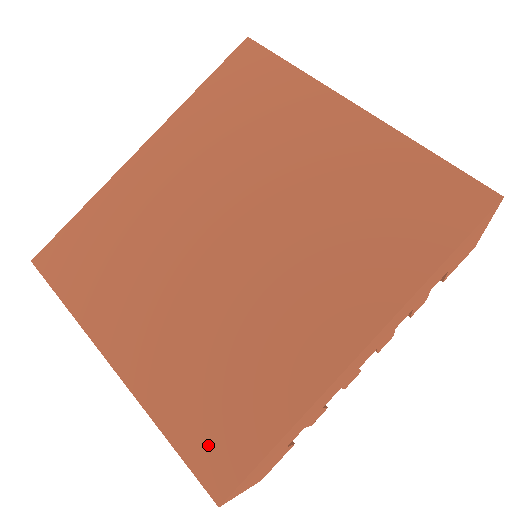
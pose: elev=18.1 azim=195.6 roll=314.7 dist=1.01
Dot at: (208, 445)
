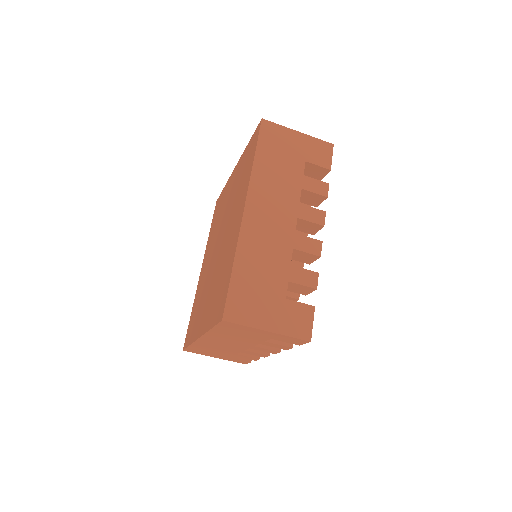
Dot at: (218, 309)
